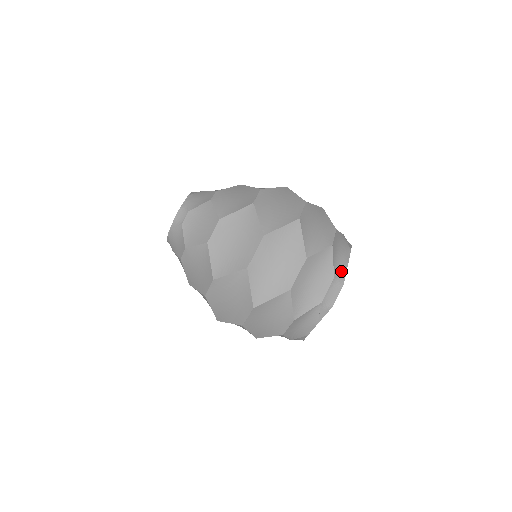
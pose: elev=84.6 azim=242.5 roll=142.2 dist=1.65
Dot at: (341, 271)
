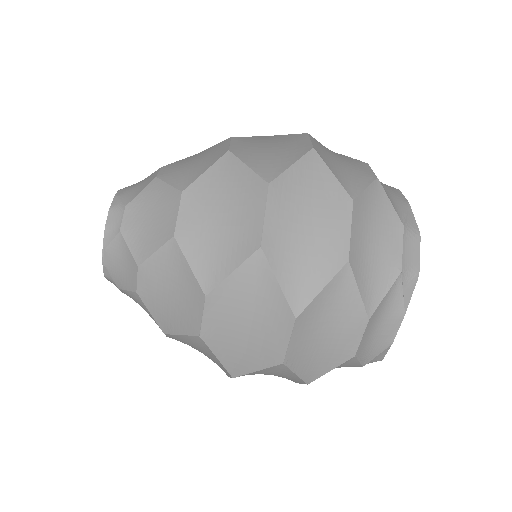
Dot at: (377, 356)
